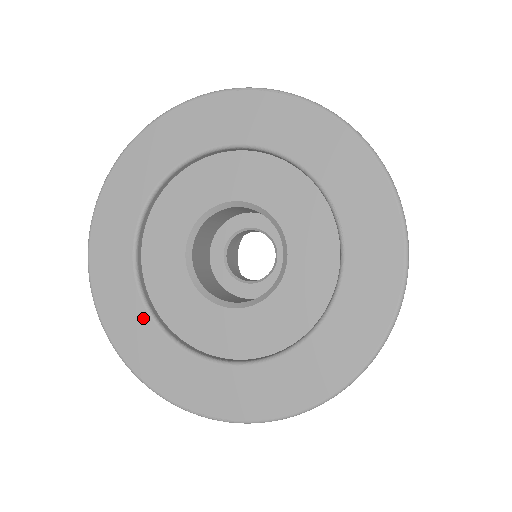
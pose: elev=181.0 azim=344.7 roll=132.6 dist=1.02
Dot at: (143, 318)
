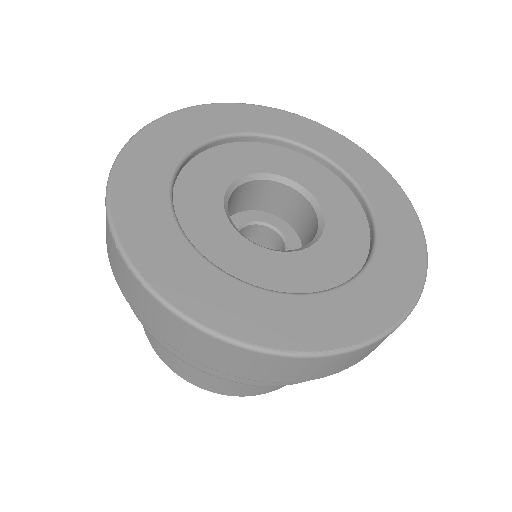
Dot at: (212, 274)
